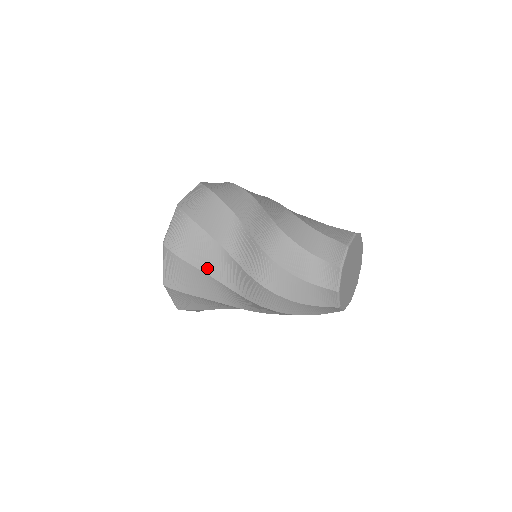
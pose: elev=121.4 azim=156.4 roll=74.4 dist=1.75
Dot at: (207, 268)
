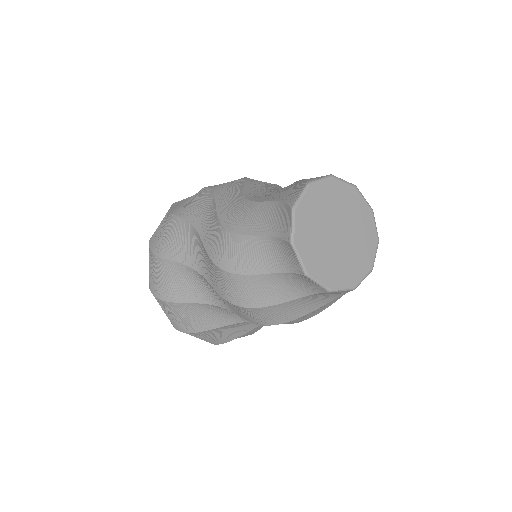
Dot at: (220, 323)
